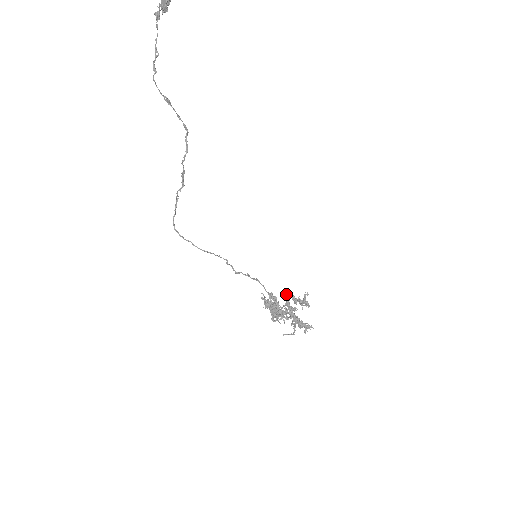
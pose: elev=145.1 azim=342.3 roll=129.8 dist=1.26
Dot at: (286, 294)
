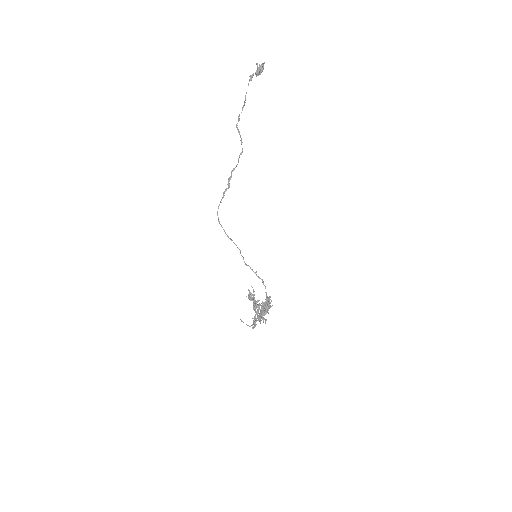
Dot at: (269, 298)
